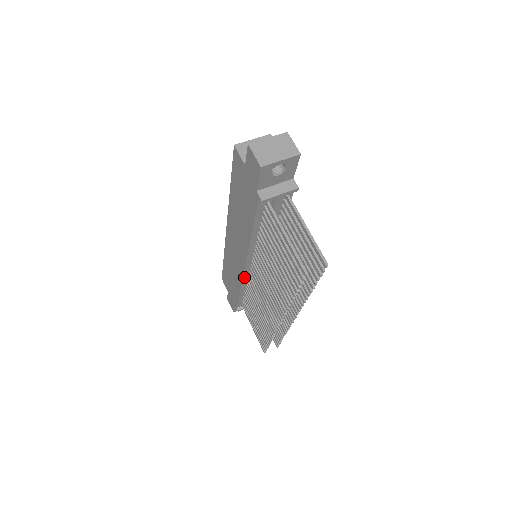
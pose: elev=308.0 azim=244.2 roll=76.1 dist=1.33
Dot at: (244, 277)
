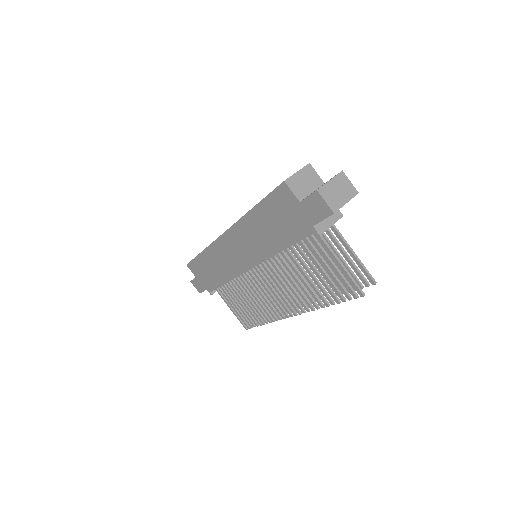
Dot at: (240, 274)
